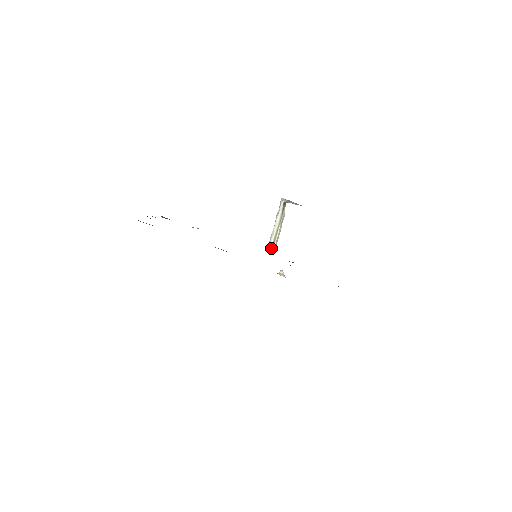
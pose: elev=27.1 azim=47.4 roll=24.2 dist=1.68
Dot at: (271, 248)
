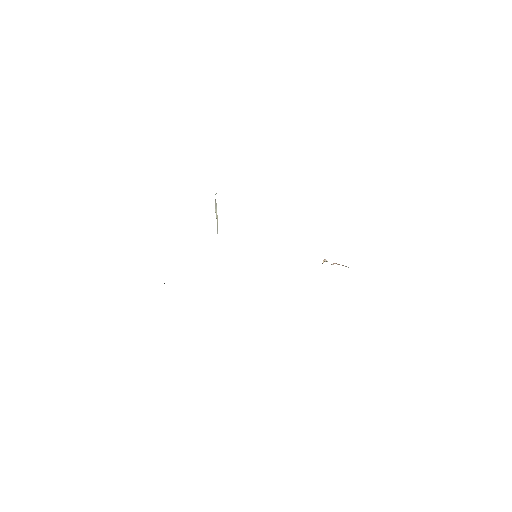
Dot at: (217, 232)
